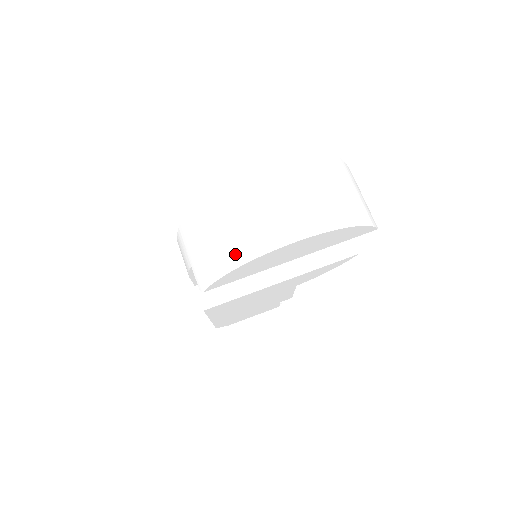
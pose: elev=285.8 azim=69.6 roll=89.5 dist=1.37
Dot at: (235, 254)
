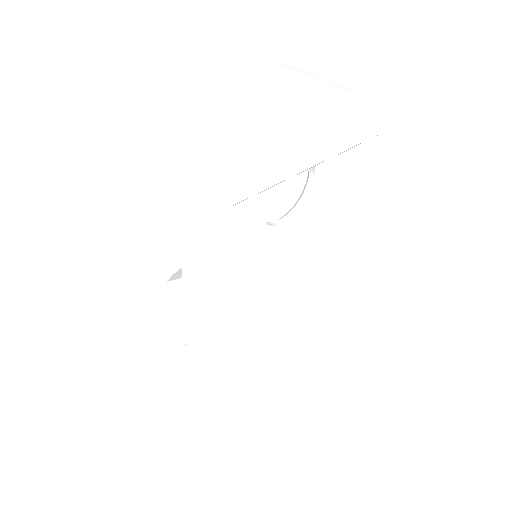
Dot at: (267, 126)
